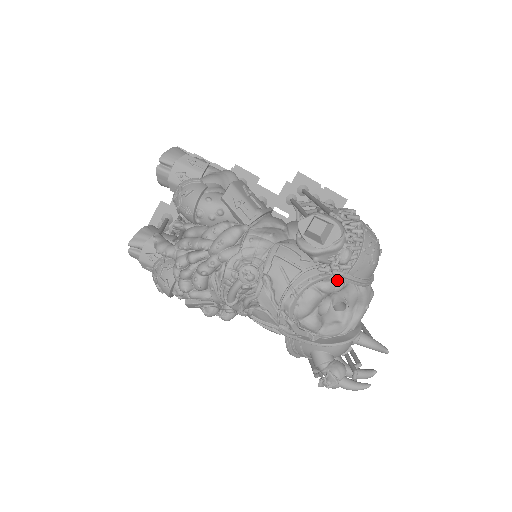
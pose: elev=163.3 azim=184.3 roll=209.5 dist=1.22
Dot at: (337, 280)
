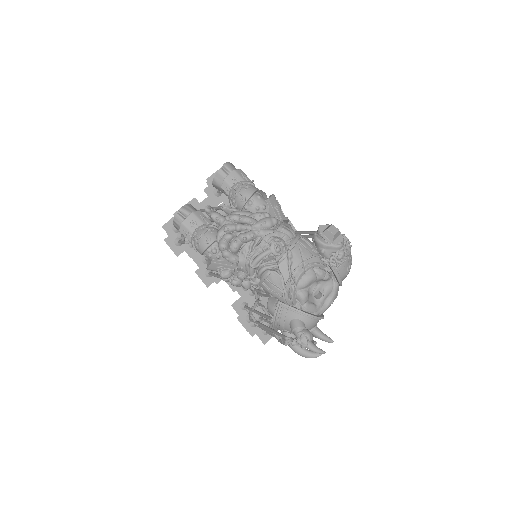
Dot at: (329, 271)
